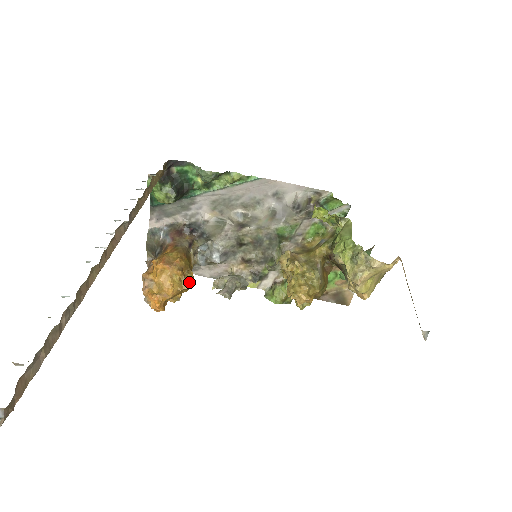
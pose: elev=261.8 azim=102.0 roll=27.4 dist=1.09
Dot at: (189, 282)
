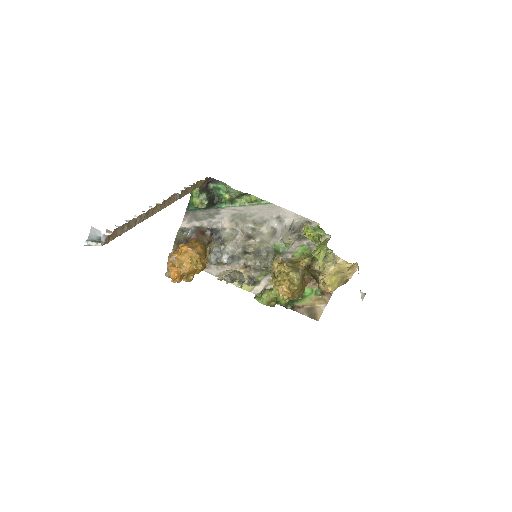
Dot at: (203, 265)
